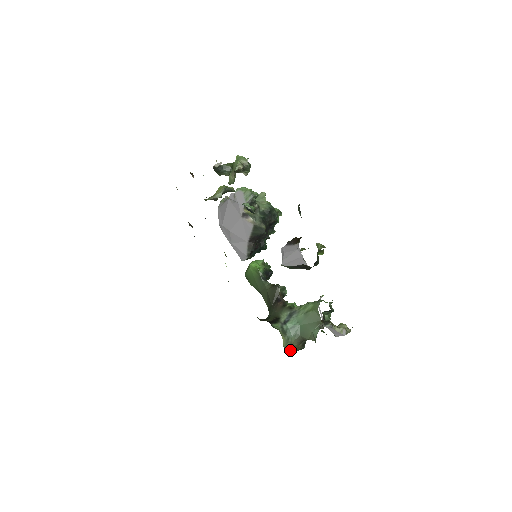
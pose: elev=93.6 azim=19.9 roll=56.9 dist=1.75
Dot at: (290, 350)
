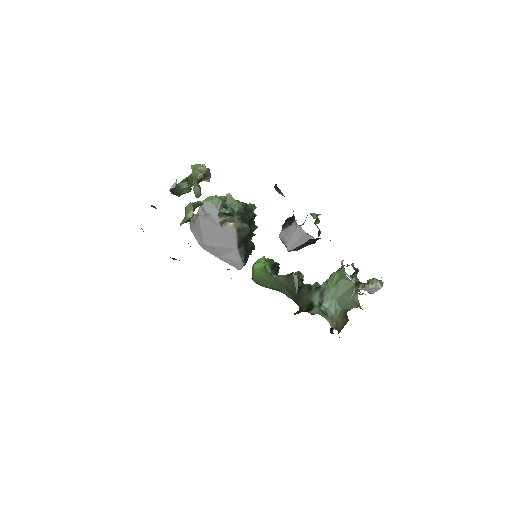
Dot at: (338, 328)
